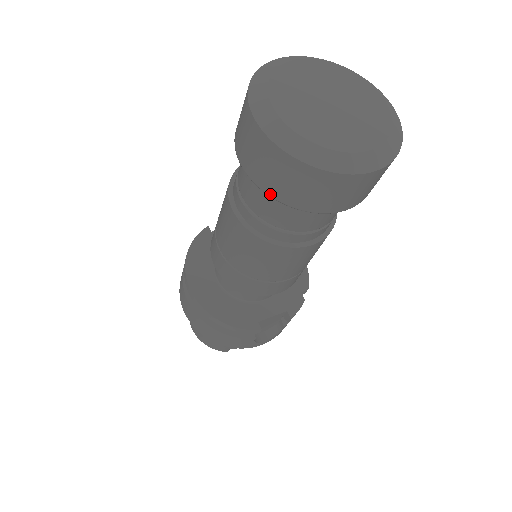
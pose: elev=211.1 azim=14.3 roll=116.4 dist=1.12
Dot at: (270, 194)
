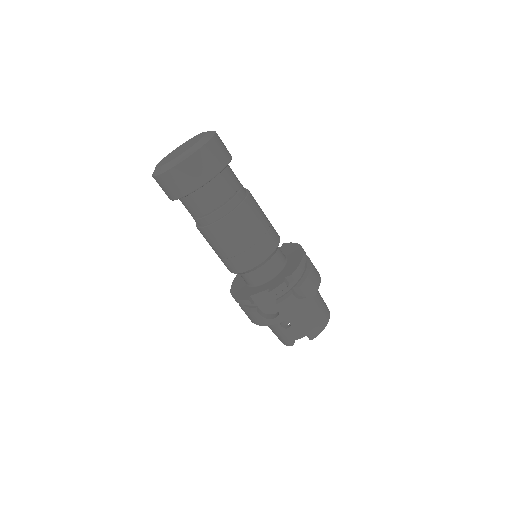
Dot at: occluded
